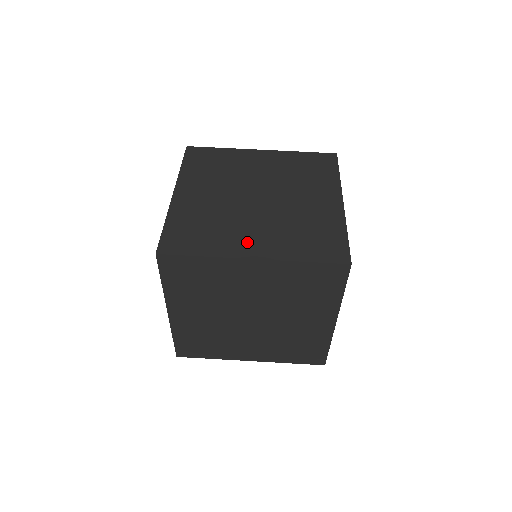
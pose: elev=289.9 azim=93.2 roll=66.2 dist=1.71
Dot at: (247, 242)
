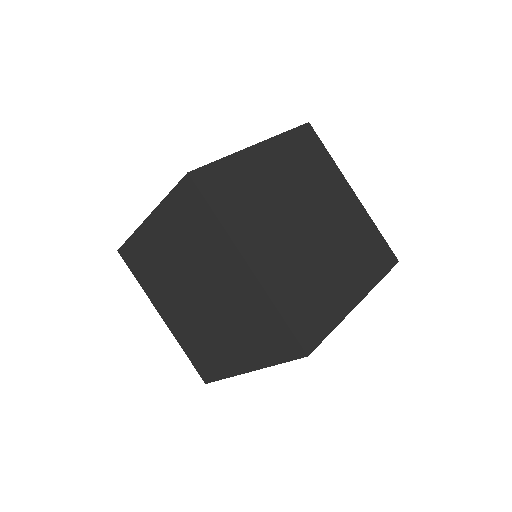
Dot at: occluded
